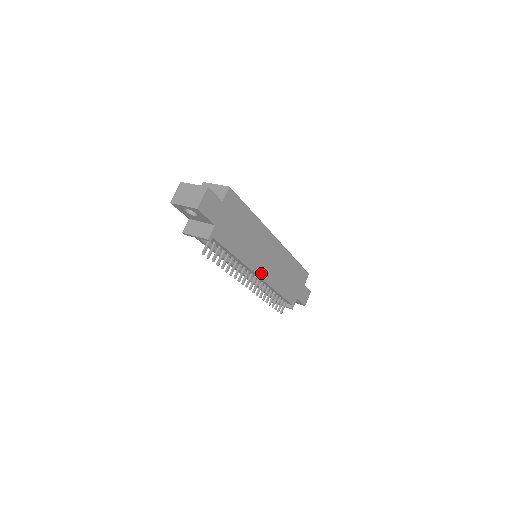
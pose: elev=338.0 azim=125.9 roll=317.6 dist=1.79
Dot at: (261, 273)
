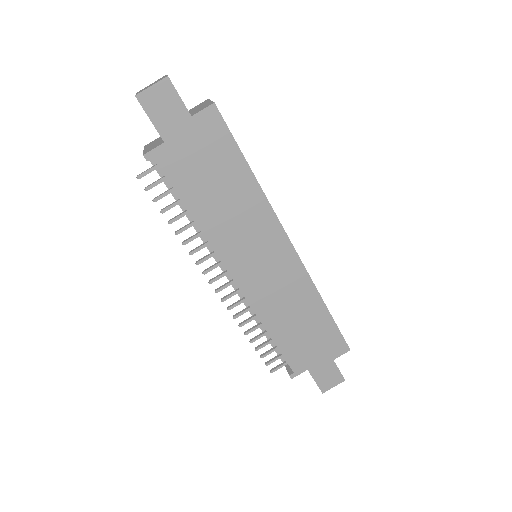
Dot at: (240, 277)
